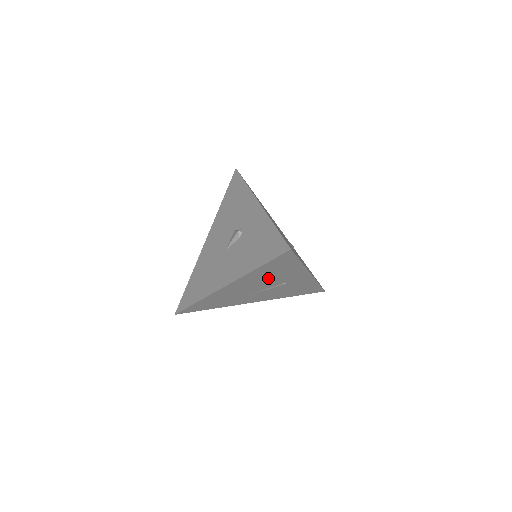
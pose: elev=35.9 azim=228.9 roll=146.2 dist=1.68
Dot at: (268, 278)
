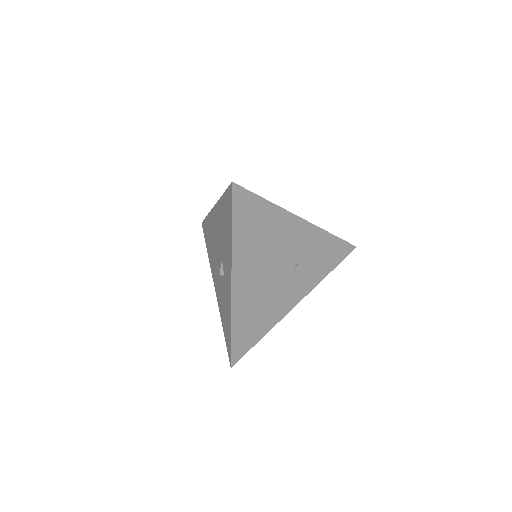
Dot at: occluded
